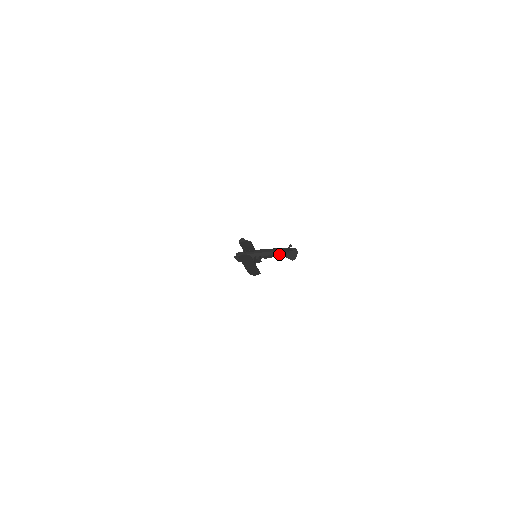
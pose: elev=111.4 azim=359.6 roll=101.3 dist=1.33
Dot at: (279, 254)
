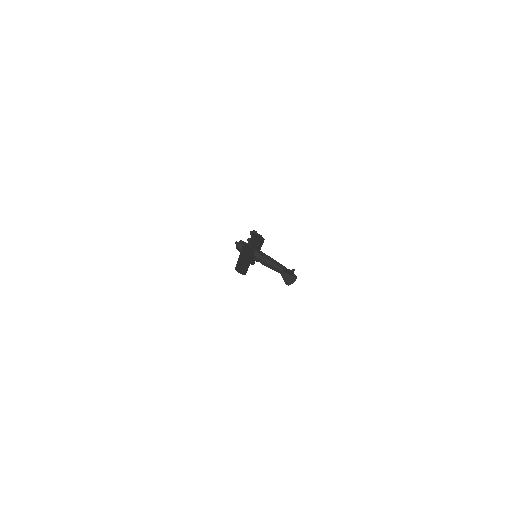
Dot at: (278, 270)
